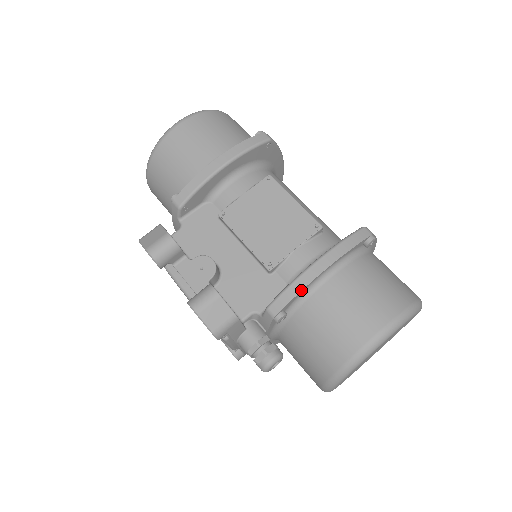
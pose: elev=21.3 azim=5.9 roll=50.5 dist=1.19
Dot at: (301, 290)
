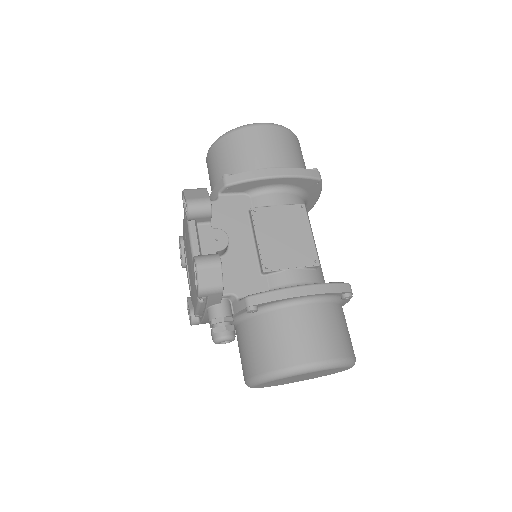
Dot at: (280, 299)
